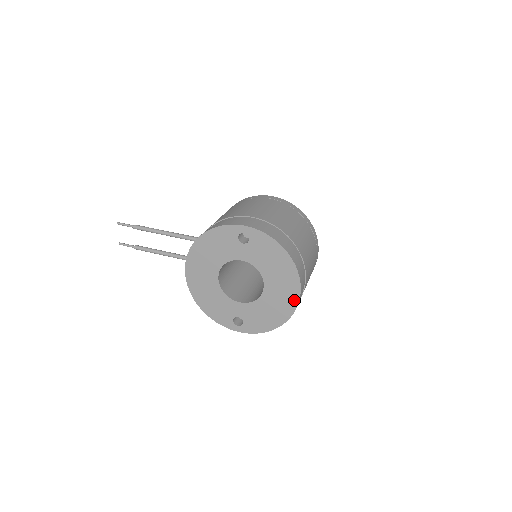
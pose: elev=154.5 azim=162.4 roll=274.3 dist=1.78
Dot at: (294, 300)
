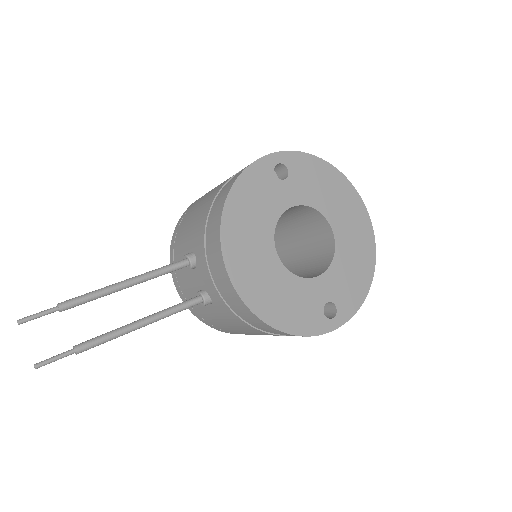
Dot at: (368, 228)
